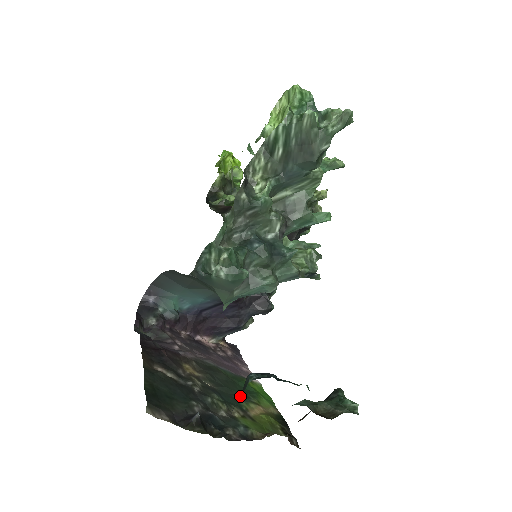
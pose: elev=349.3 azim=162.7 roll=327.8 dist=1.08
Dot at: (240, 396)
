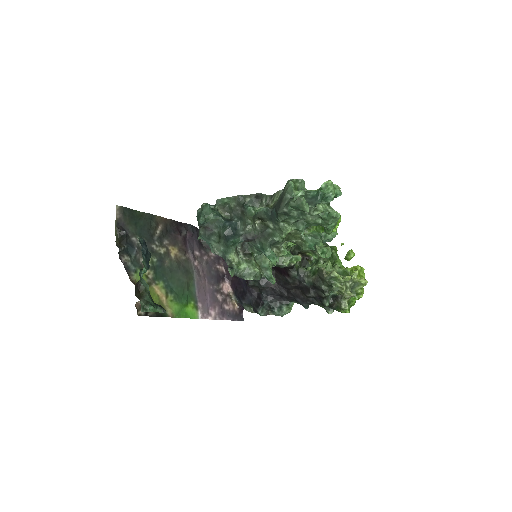
Dot at: (169, 285)
